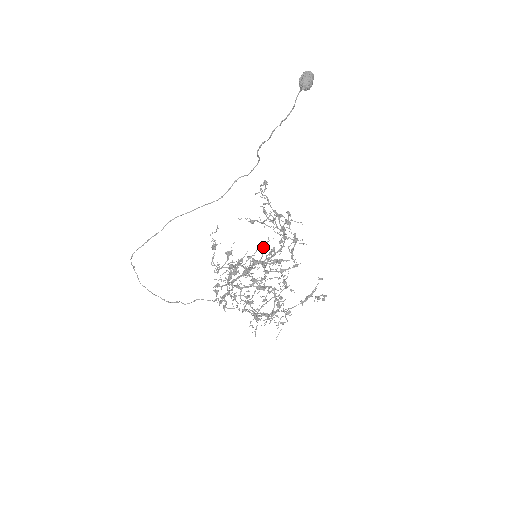
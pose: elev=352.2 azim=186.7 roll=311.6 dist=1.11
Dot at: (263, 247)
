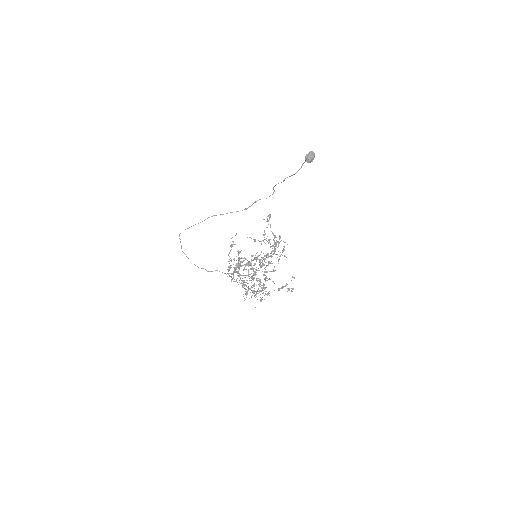
Dot at: (258, 256)
